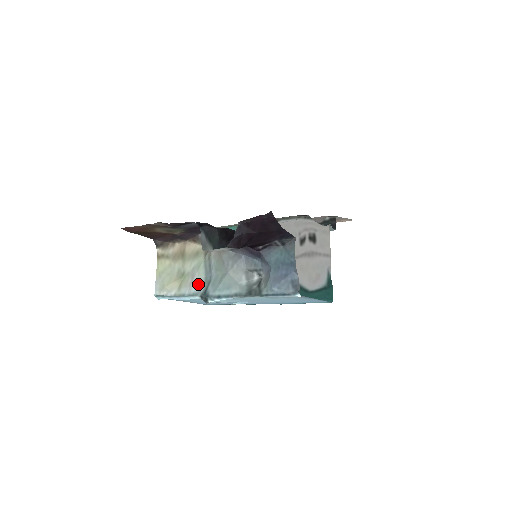
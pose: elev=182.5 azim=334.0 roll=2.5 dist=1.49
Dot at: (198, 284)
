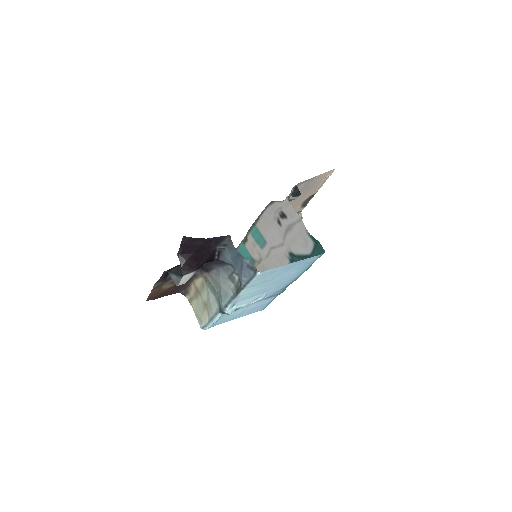
Dot at: (214, 305)
